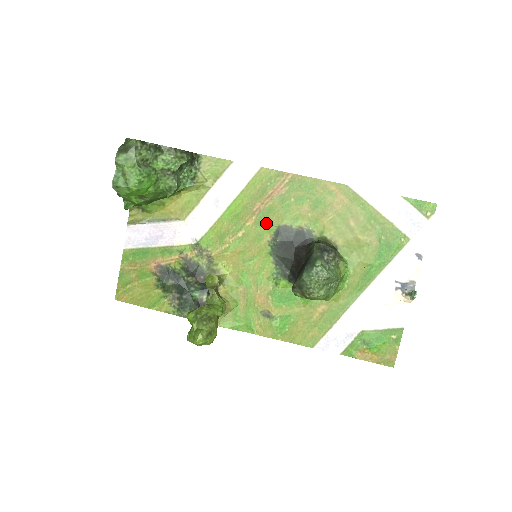
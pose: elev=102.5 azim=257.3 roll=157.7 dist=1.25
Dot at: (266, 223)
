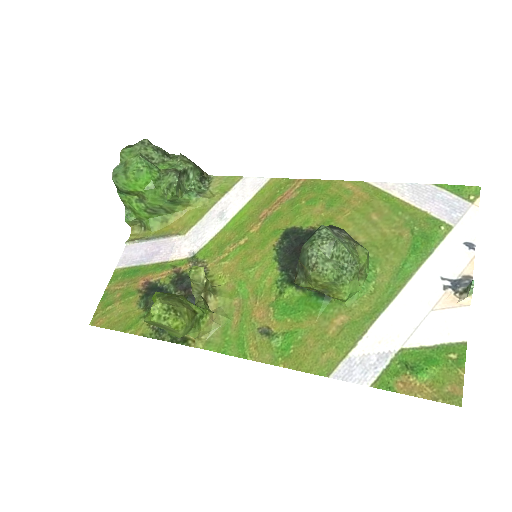
Dot at: (272, 228)
